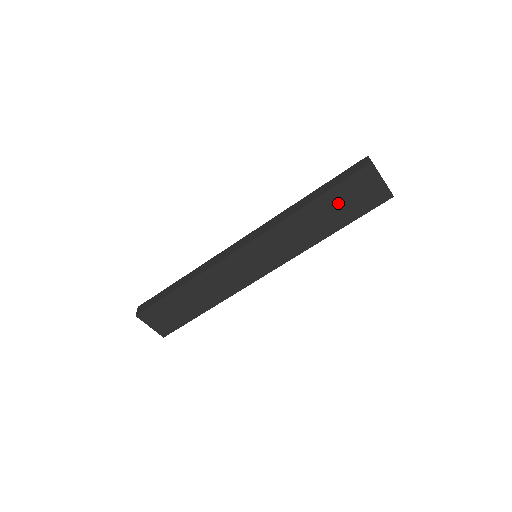
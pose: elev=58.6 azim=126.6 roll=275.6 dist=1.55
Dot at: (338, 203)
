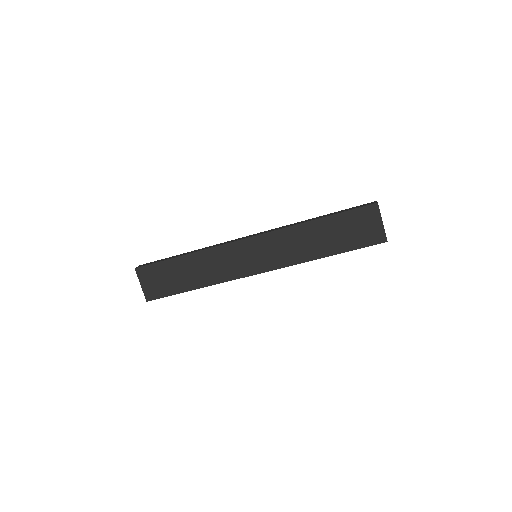
Dot at: (340, 229)
